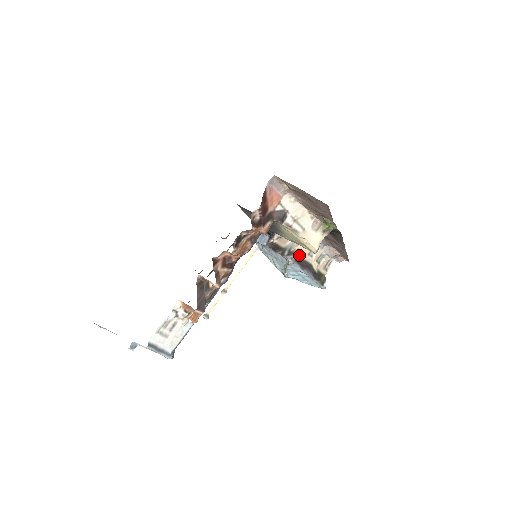
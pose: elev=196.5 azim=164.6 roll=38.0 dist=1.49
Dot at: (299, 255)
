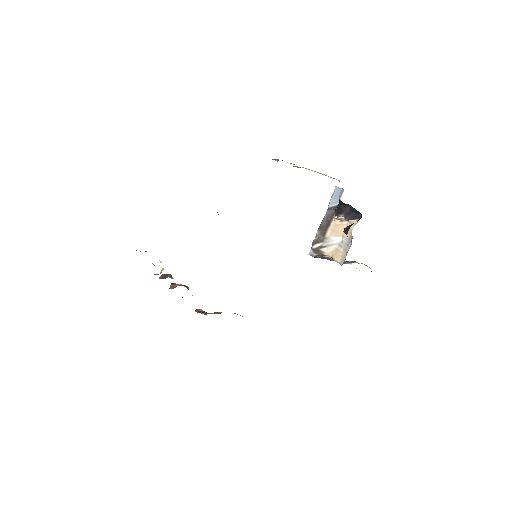
Dot at: (324, 257)
